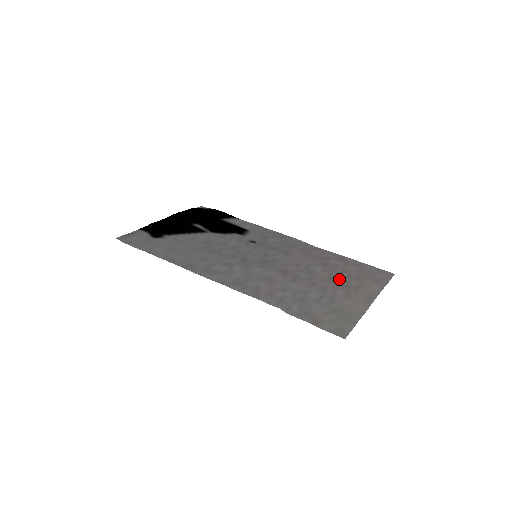
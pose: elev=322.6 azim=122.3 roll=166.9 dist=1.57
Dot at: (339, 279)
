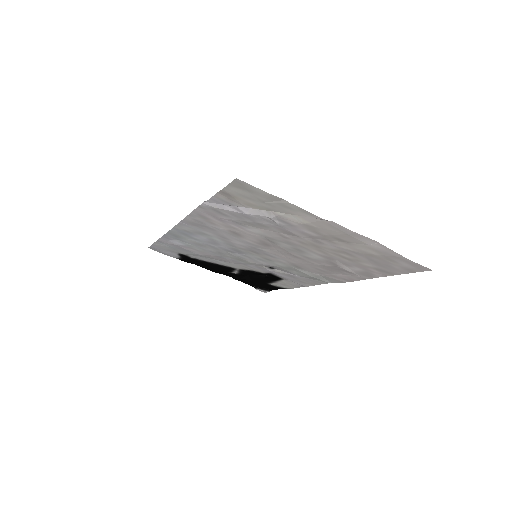
Dot at: (328, 248)
